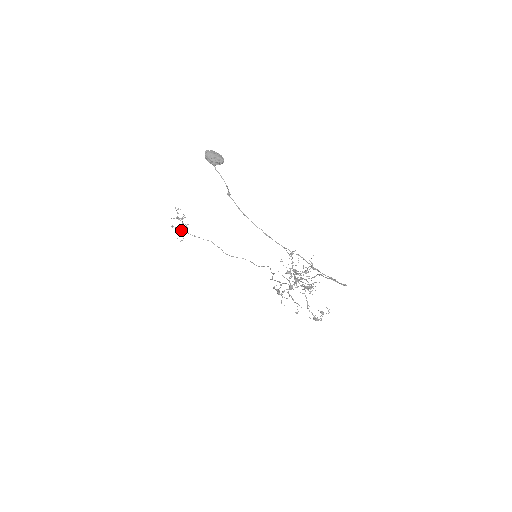
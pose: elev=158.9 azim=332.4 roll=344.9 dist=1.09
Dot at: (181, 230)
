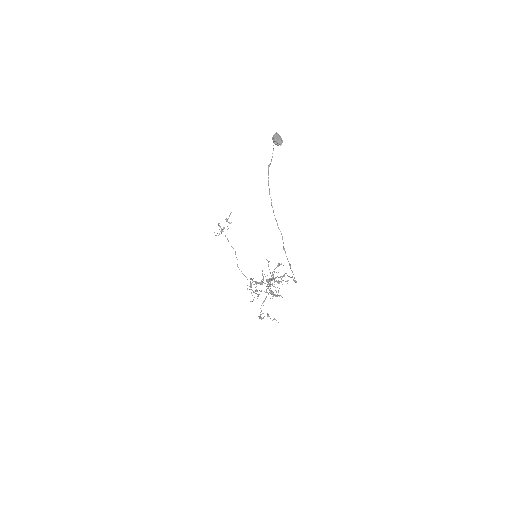
Dot at: occluded
